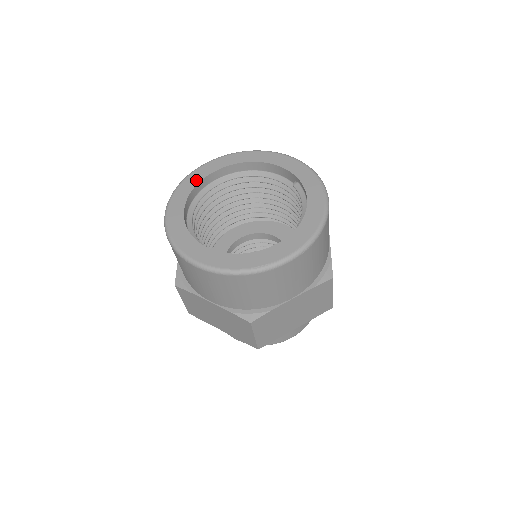
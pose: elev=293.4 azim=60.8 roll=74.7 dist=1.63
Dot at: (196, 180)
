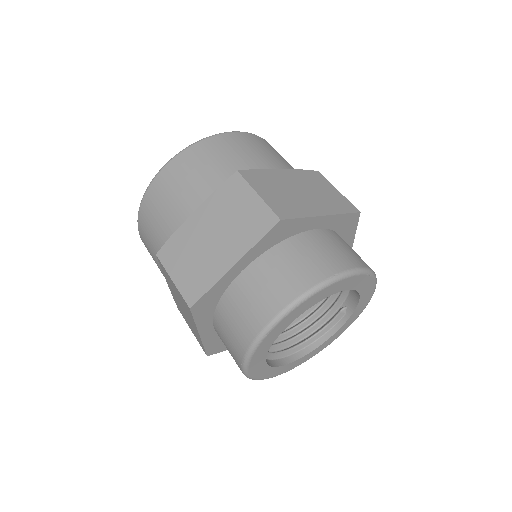
Dot at: occluded
